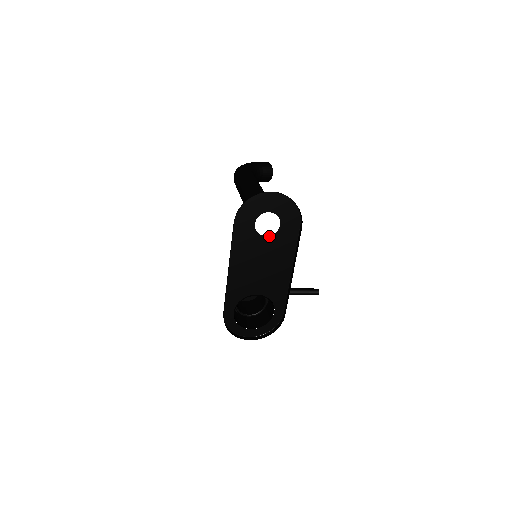
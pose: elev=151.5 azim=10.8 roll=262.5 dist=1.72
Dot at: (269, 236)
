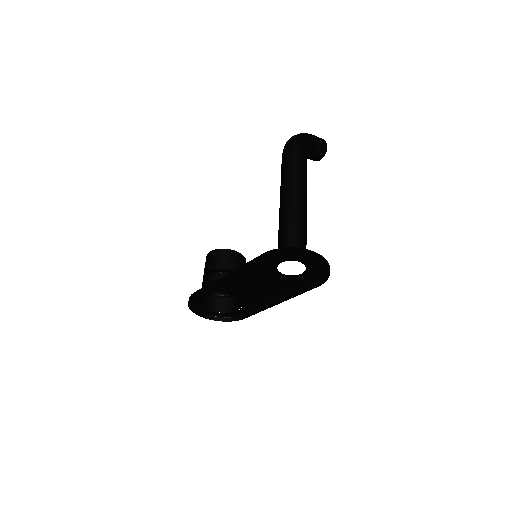
Dot at: (284, 274)
